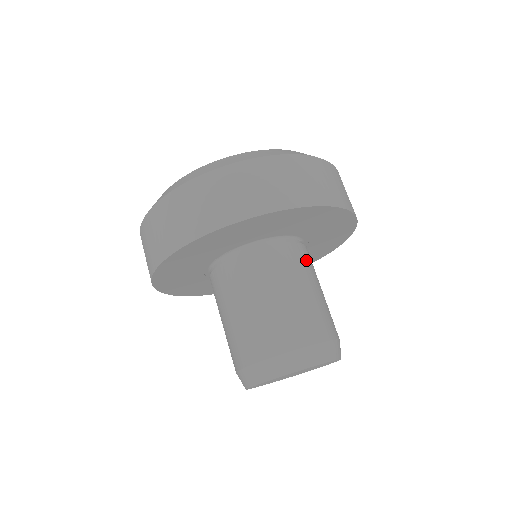
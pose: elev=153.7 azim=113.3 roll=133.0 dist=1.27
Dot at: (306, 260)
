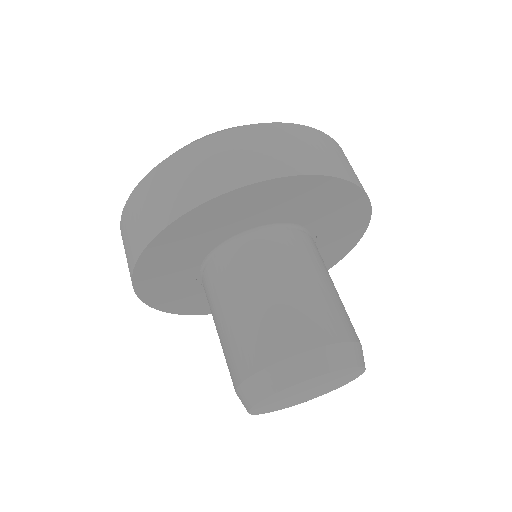
Dot at: (302, 249)
